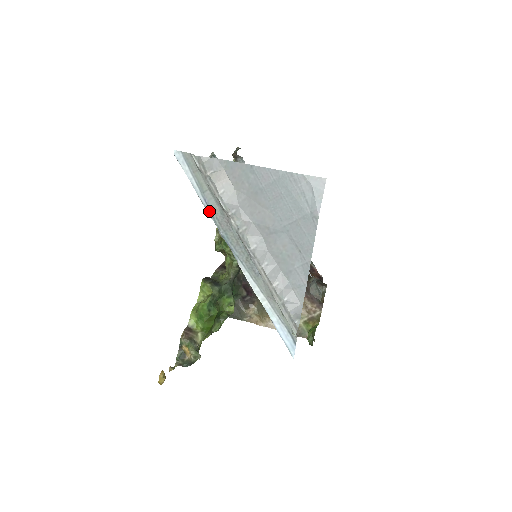
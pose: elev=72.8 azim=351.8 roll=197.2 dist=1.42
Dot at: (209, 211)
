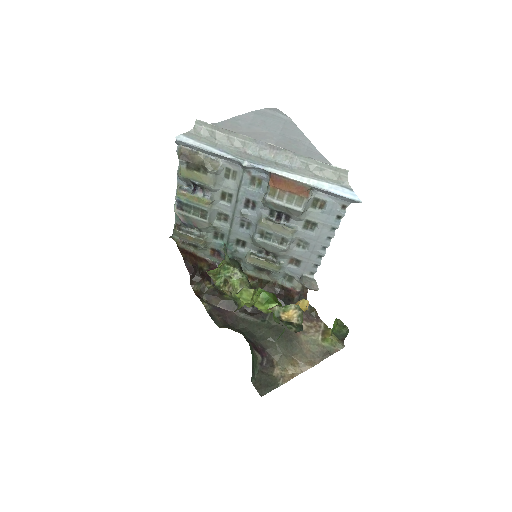
Dot at: (227, 155)
